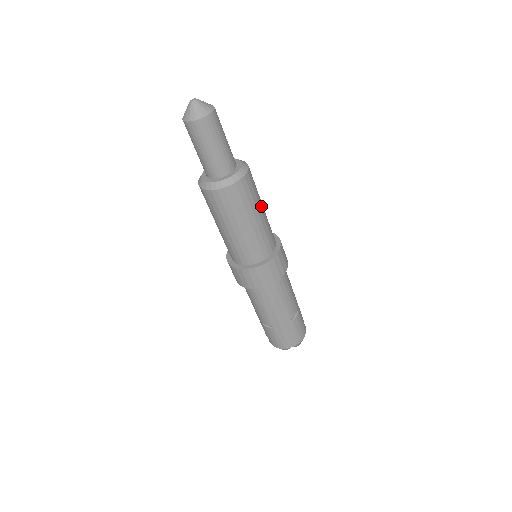
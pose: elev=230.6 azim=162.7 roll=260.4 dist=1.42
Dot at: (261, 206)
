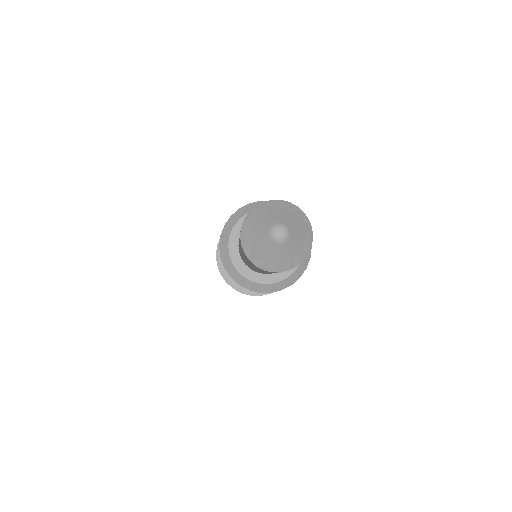
Dot at: occluded
